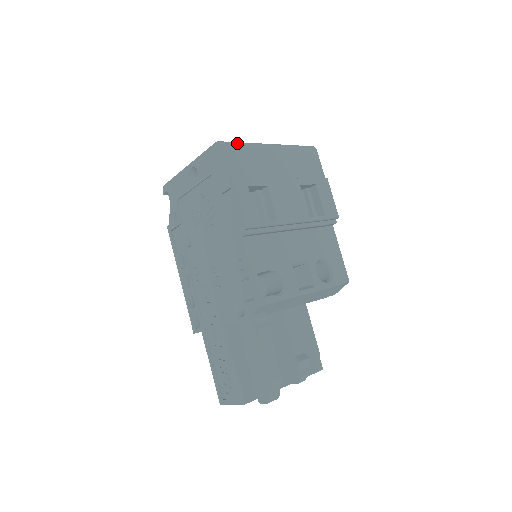
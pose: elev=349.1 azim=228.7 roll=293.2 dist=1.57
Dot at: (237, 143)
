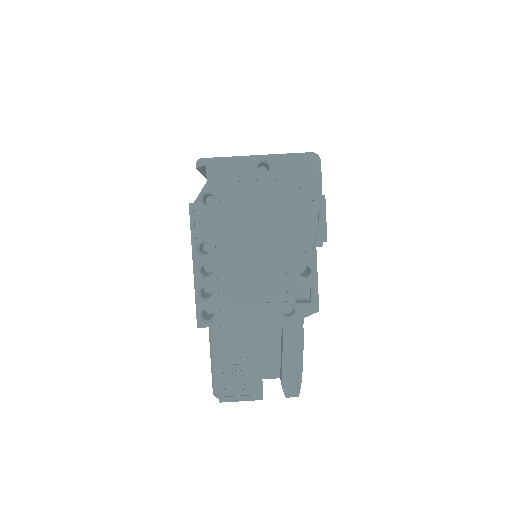
Dot at: occluded
